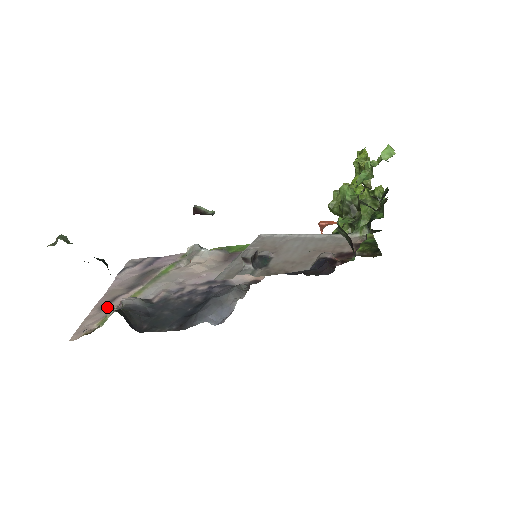
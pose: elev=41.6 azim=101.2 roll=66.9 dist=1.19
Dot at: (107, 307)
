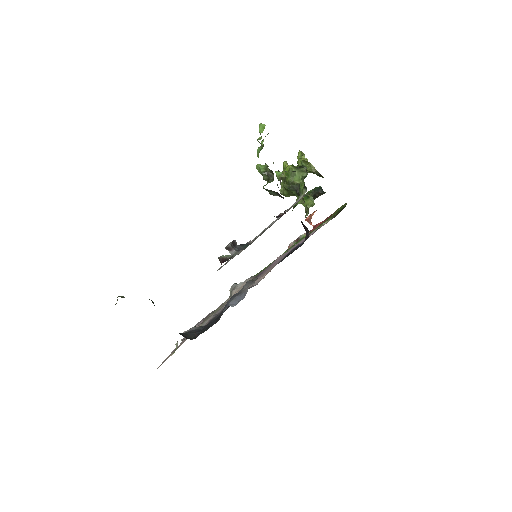
Dot at: (179, 345)
